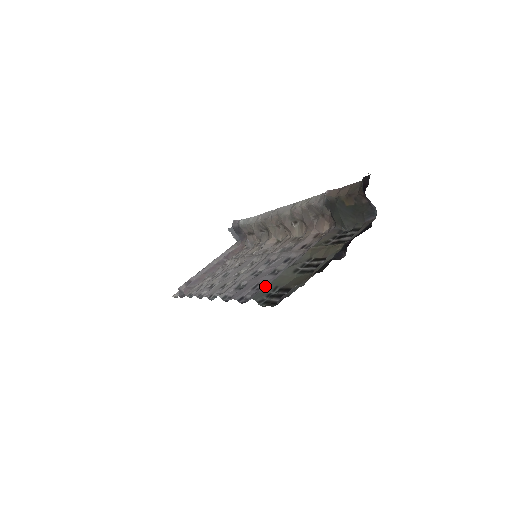
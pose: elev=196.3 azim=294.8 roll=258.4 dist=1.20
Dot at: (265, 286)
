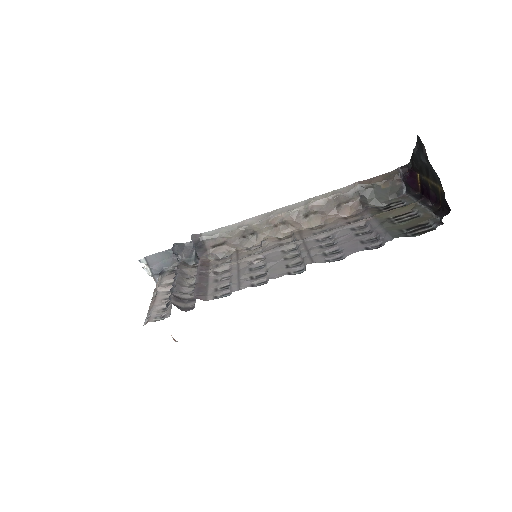
Dot at: (387, 233)
